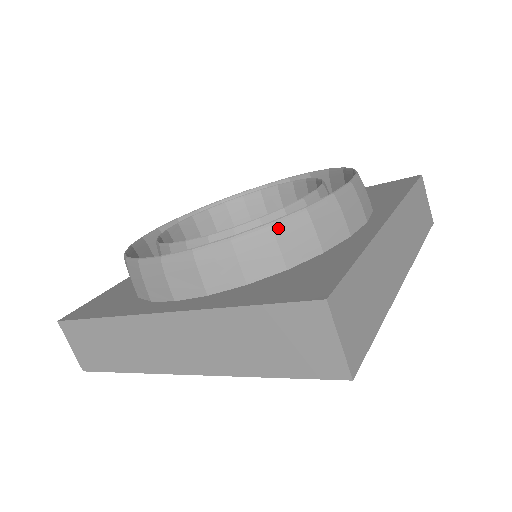
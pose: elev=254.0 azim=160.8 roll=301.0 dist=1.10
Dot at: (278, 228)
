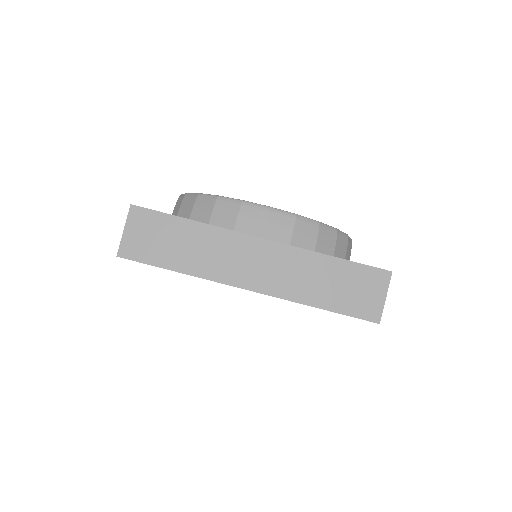
Dot at: (200, 198)
